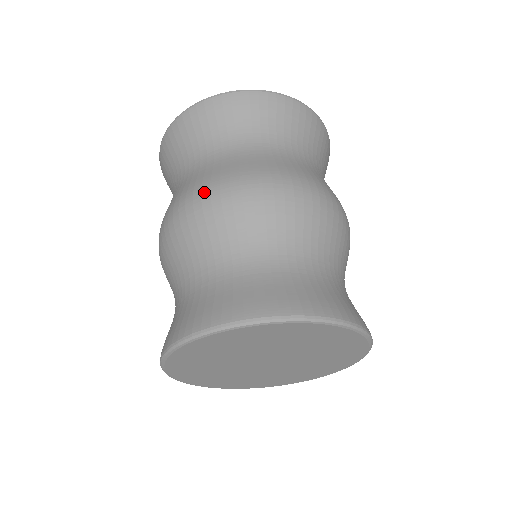
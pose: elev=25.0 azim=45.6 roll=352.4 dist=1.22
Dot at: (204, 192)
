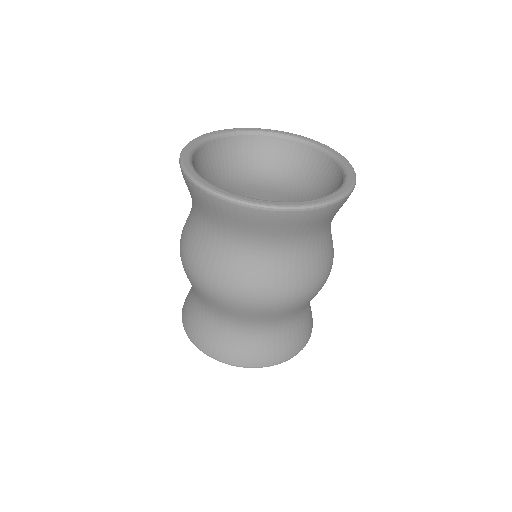
Dot at: (184, 260)
